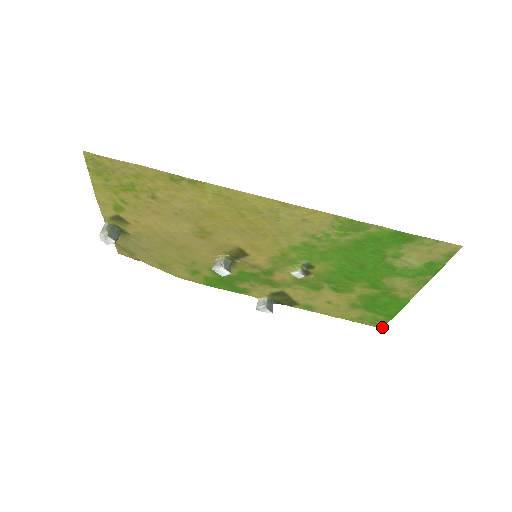
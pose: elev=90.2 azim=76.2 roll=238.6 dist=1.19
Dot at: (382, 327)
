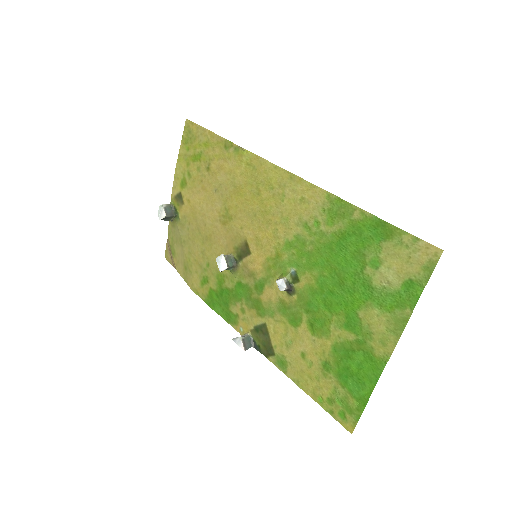
Dot at: (352, 430)
